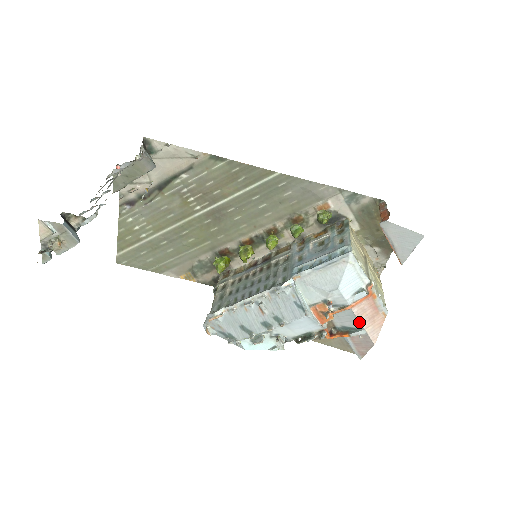
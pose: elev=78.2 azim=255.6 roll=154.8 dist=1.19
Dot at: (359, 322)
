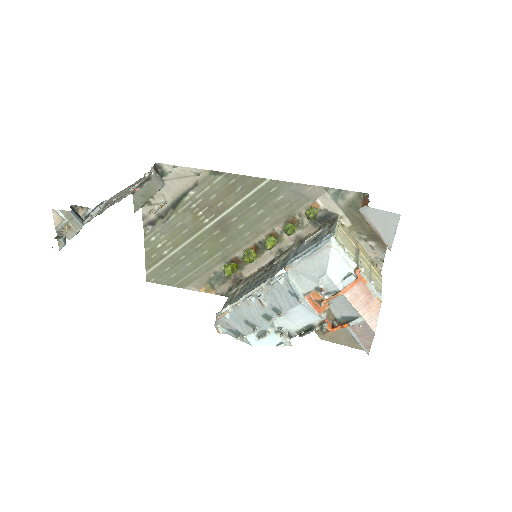
Dot at: (354, 309)
